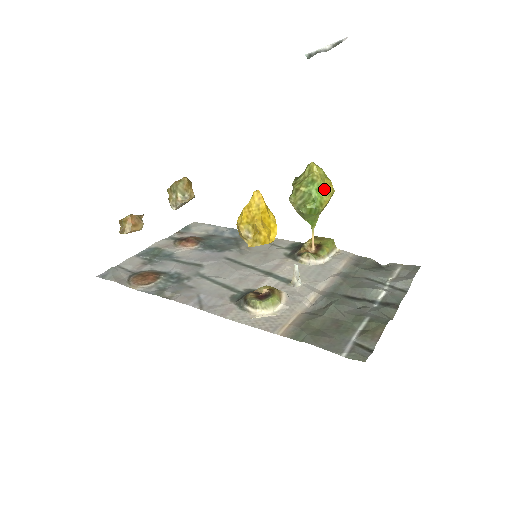
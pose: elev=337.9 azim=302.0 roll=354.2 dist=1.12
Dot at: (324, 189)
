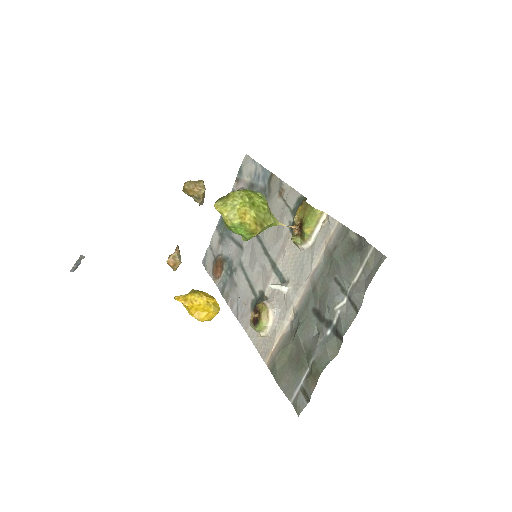
Dot at: (241, 225)
